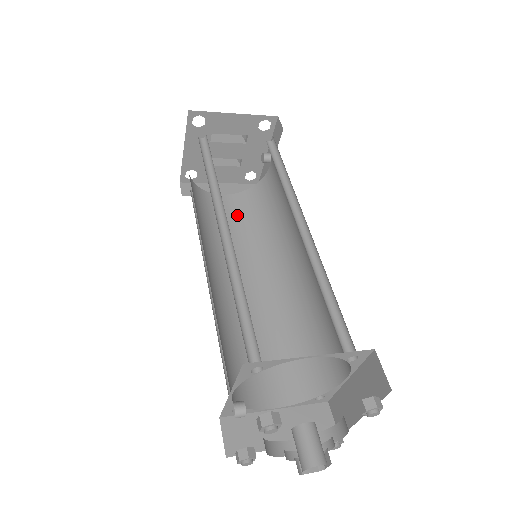
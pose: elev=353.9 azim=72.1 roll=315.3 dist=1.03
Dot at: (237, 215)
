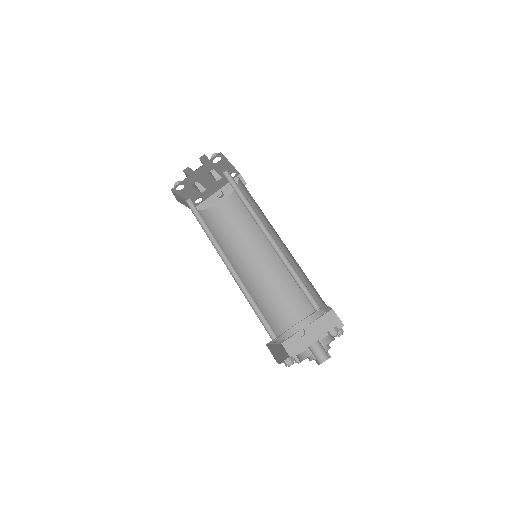
Dot at: occluded
